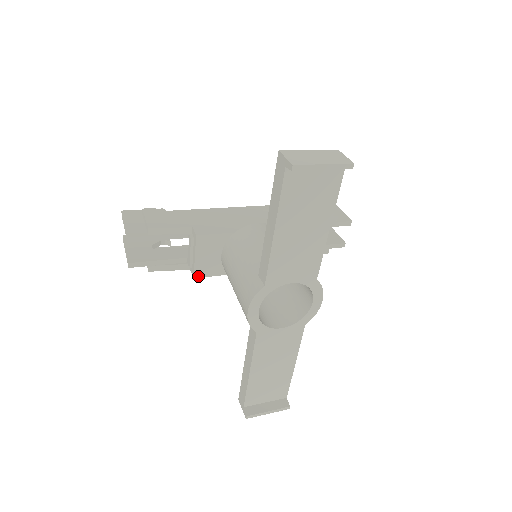
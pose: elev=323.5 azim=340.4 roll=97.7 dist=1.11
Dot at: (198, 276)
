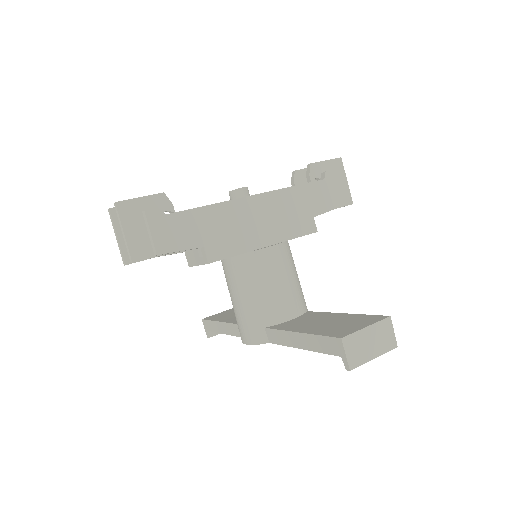
Dot at: occluded
